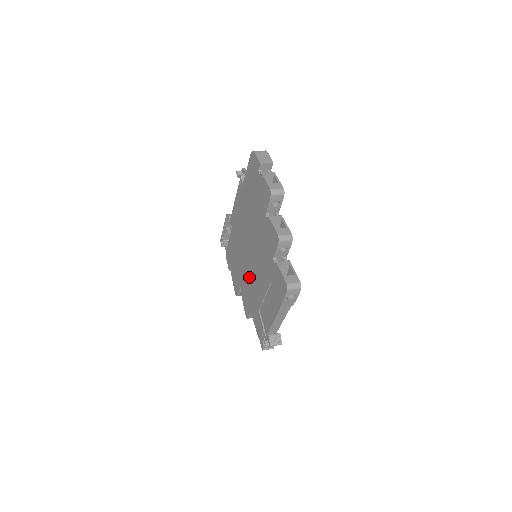
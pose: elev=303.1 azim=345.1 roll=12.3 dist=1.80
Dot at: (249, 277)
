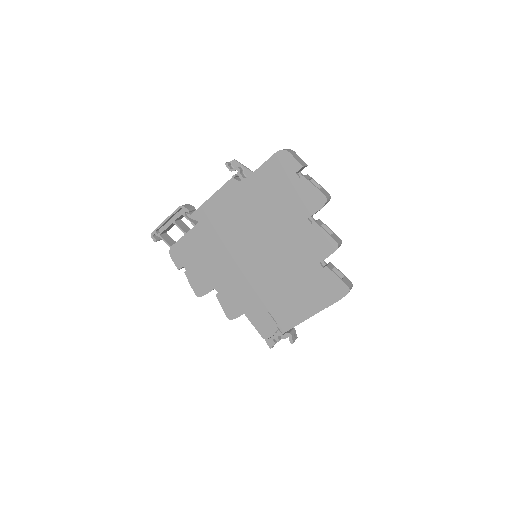
Dot at: (247, 278)
